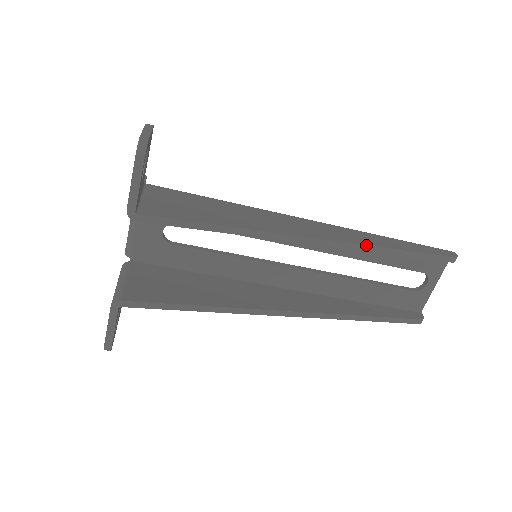
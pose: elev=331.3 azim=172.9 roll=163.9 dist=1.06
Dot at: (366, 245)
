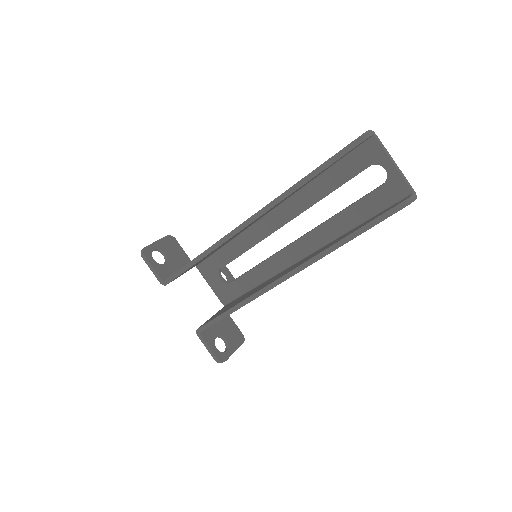
Dot at: (278, 197)
